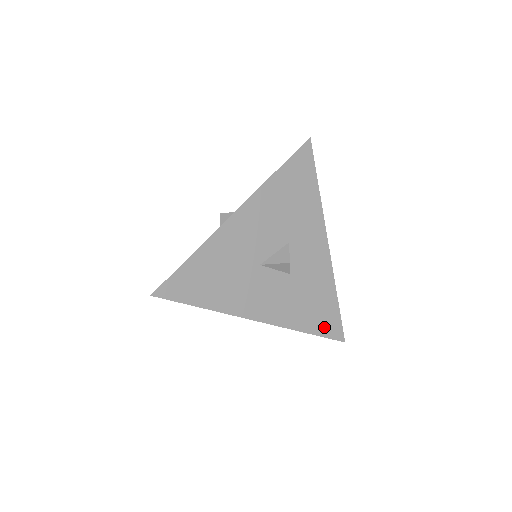
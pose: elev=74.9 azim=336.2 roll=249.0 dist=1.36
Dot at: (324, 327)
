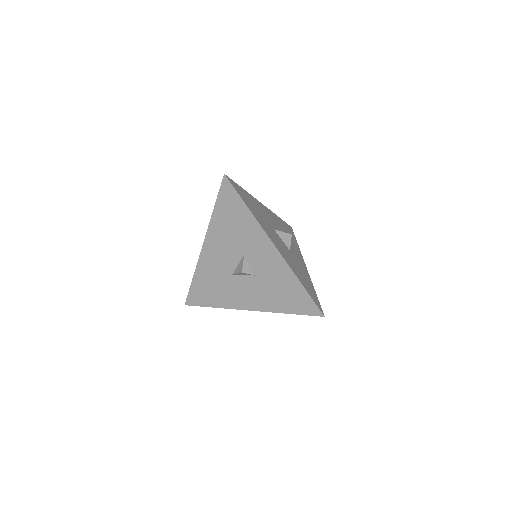
Dot at: (300, 307)
